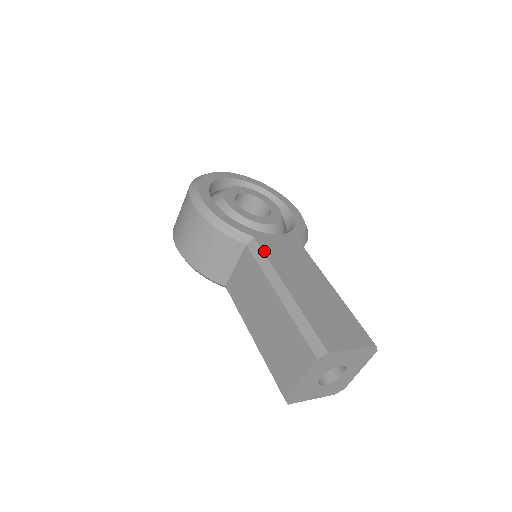
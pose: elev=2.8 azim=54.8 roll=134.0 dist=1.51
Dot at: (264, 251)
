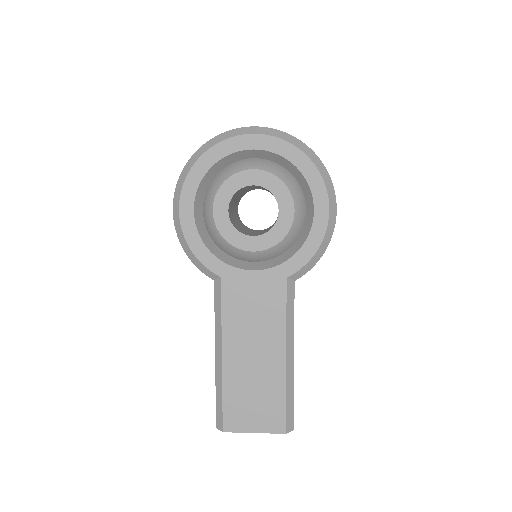
Dot at: (223, 302)
